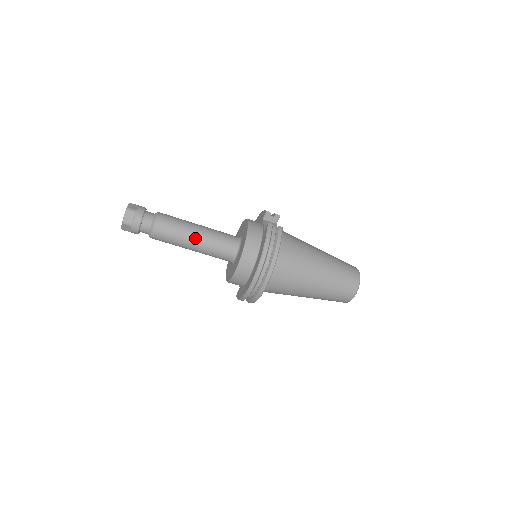
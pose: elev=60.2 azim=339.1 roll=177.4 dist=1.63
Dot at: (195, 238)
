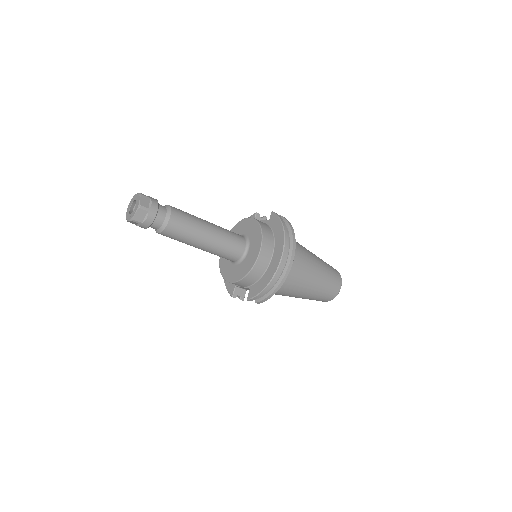
Dot at: (210, 228)
